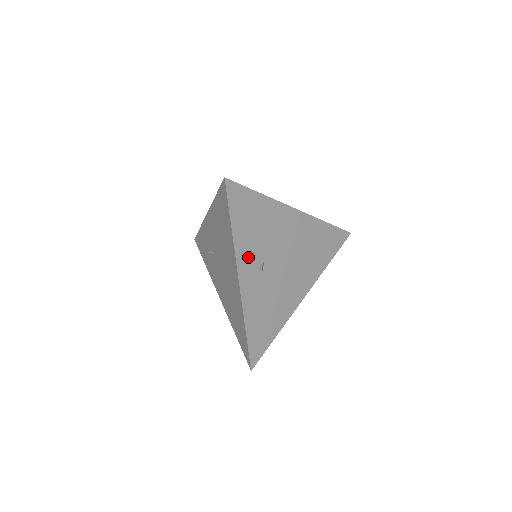
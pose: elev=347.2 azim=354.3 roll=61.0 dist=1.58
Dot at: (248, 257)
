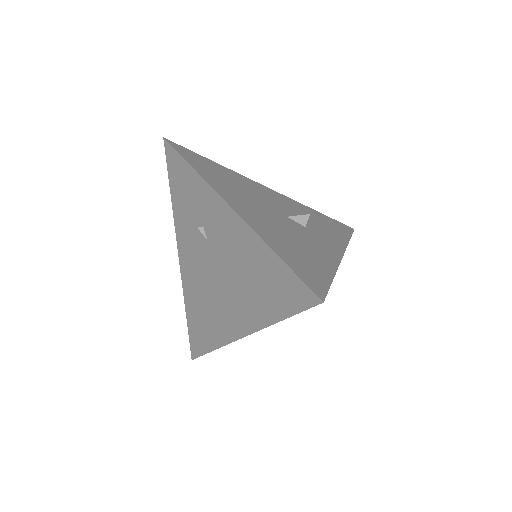
Dot at: occluded
